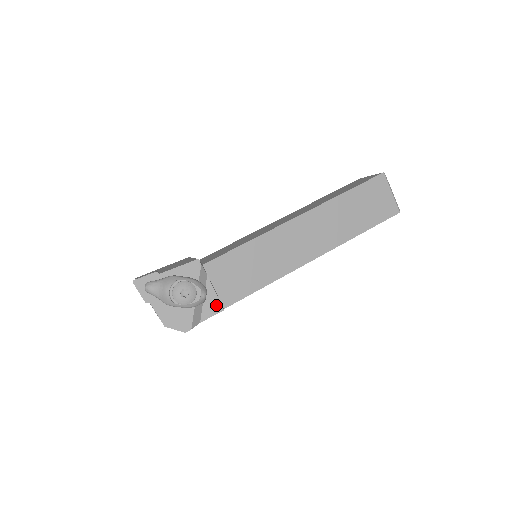
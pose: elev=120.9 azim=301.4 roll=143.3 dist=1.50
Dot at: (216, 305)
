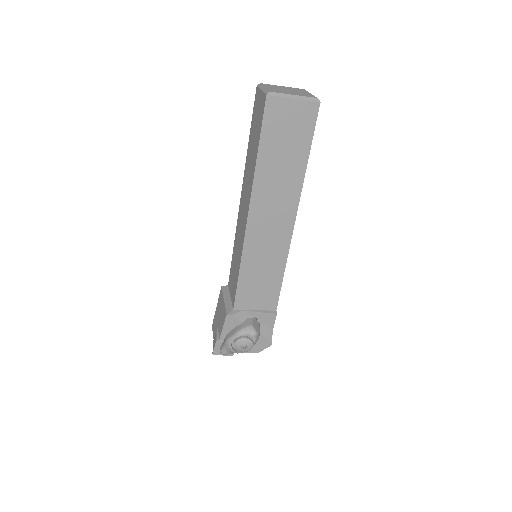
Dot at: (269, 316)
